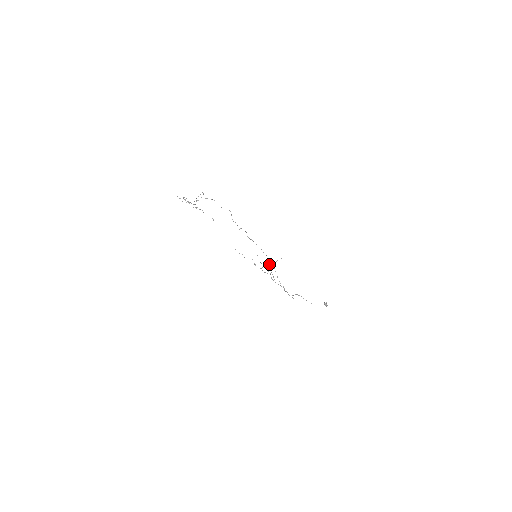
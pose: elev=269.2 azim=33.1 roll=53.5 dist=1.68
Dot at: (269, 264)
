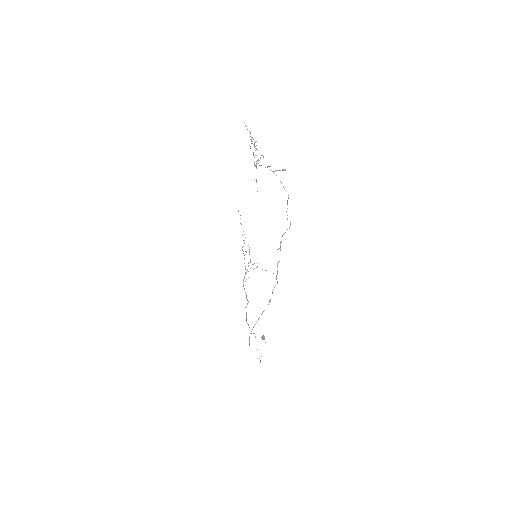
Dot at: occluded
